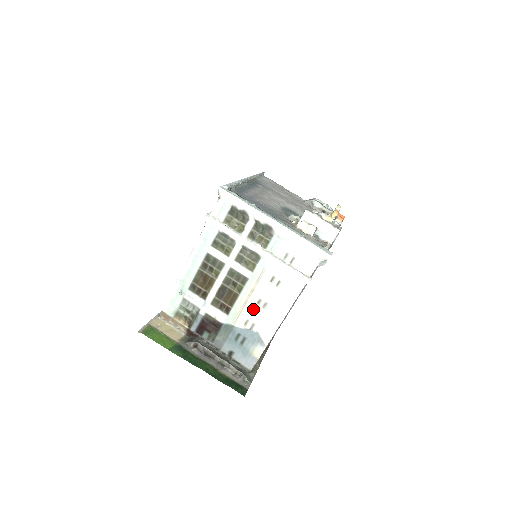
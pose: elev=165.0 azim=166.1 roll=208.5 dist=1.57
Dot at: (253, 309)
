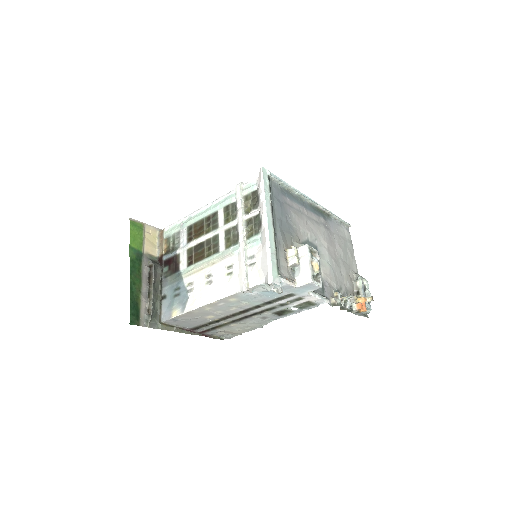
Dot at: (202, 277)
